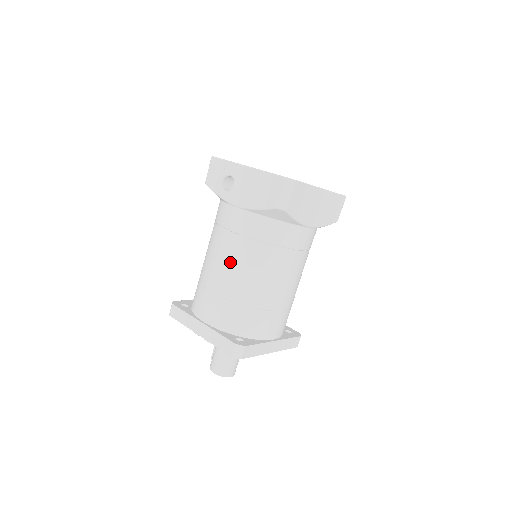
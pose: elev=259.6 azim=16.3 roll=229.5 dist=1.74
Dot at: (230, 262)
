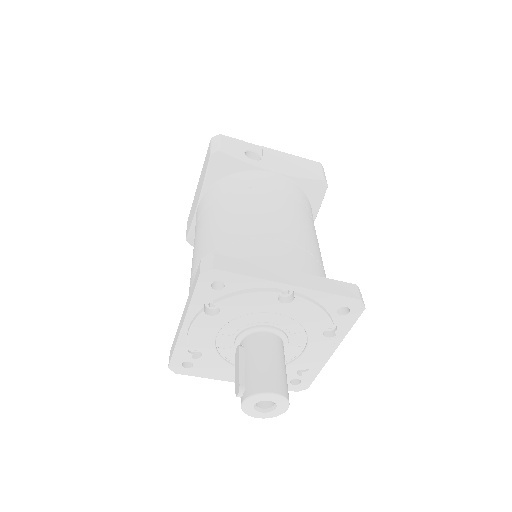
Dot at: (291, 214)
